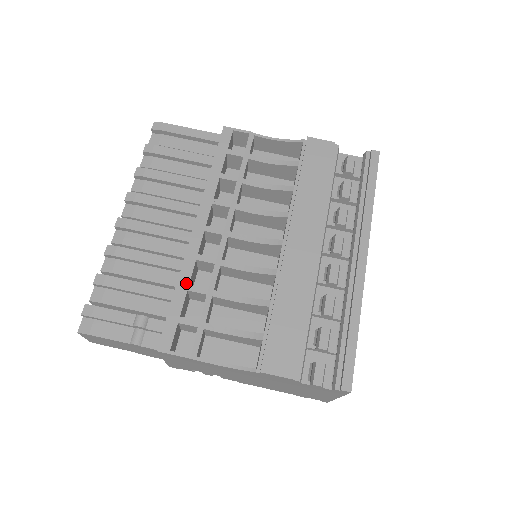
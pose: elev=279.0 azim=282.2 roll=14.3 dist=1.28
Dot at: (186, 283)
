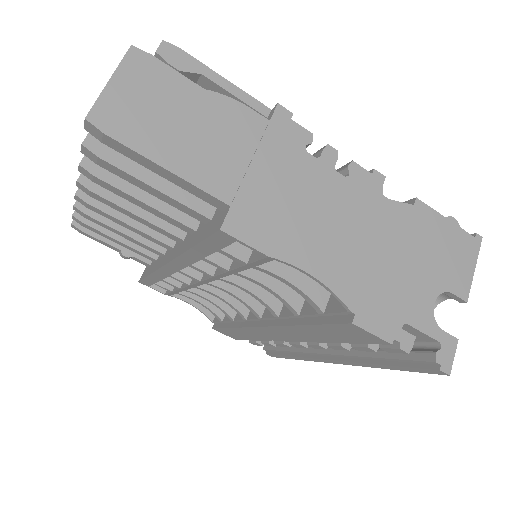
Dot at: (159, 278)
